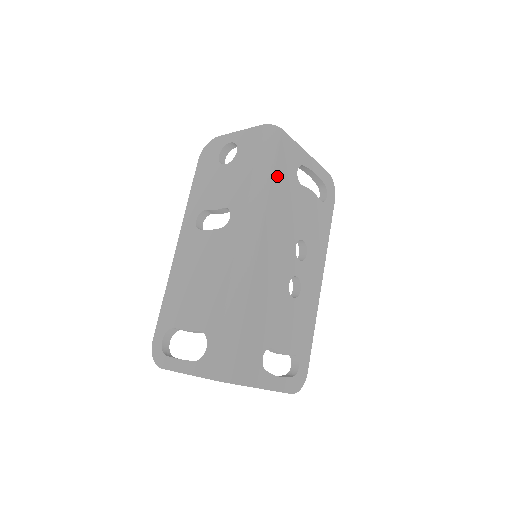
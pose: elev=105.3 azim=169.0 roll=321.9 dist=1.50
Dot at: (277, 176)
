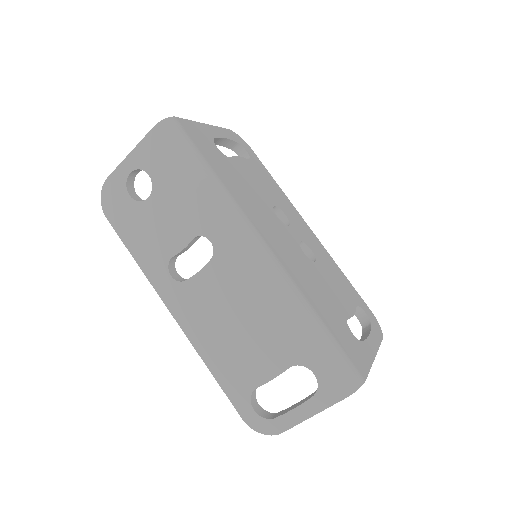
Dot at: (214, 166)
